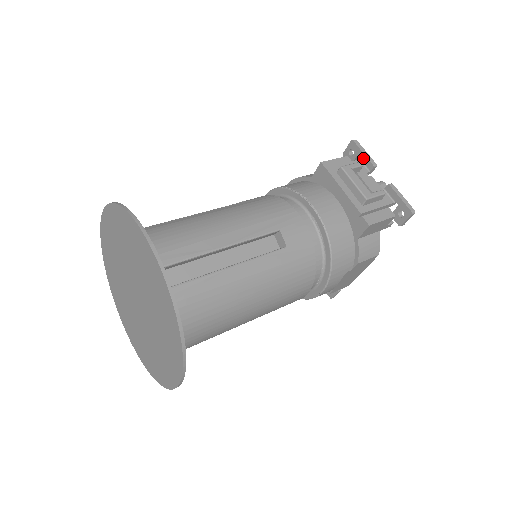
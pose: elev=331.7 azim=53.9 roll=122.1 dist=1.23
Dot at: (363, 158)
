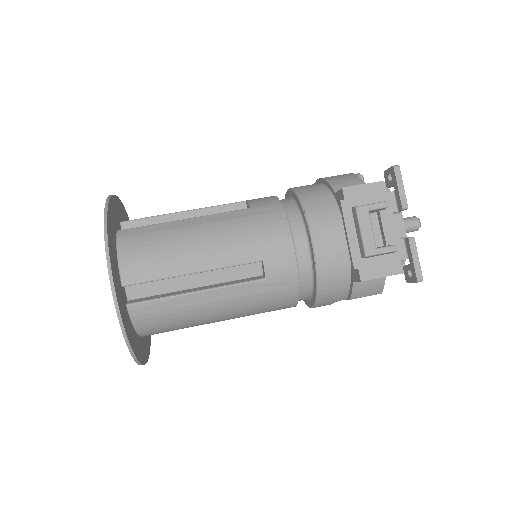
Dot at: (397, 193)
